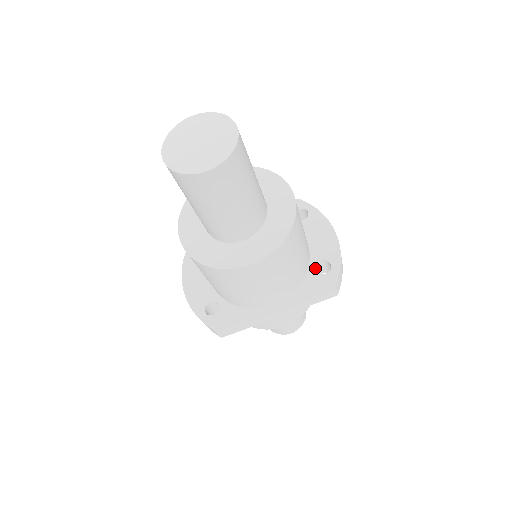
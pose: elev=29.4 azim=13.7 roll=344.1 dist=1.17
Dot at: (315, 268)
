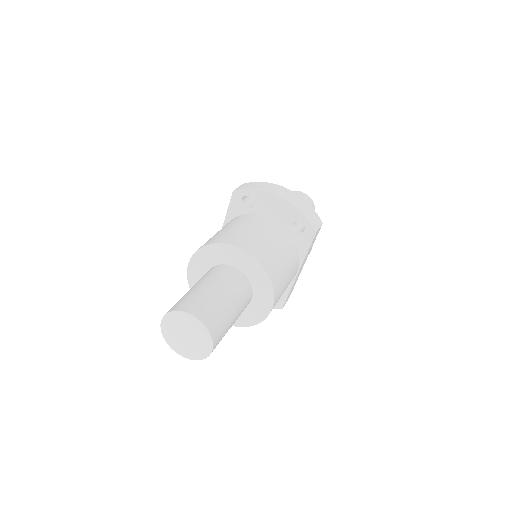
Dot at: (295, 232)
